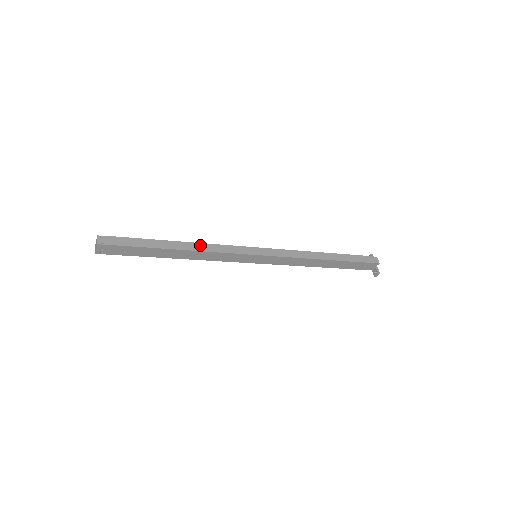
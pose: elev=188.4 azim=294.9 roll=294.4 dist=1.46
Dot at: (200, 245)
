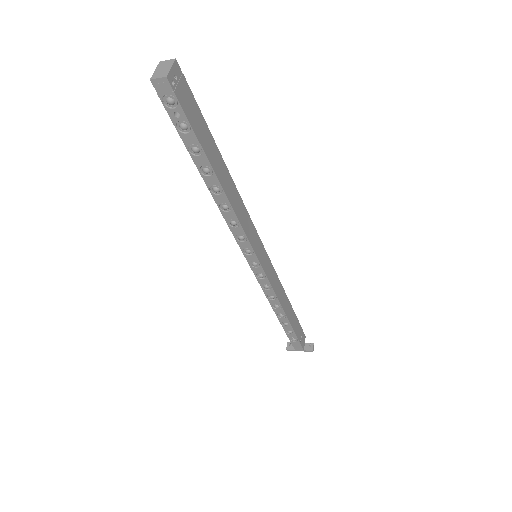
Dot at: occluded
